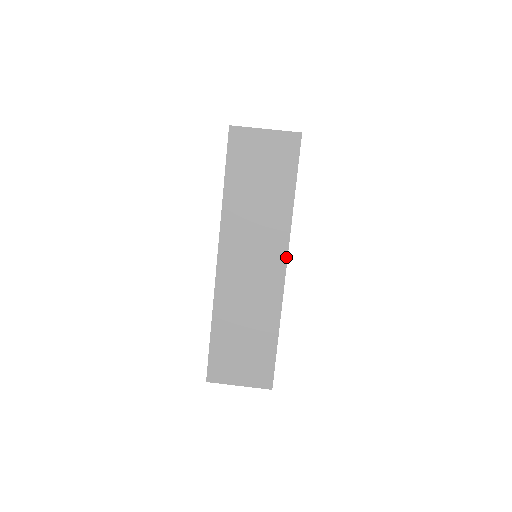
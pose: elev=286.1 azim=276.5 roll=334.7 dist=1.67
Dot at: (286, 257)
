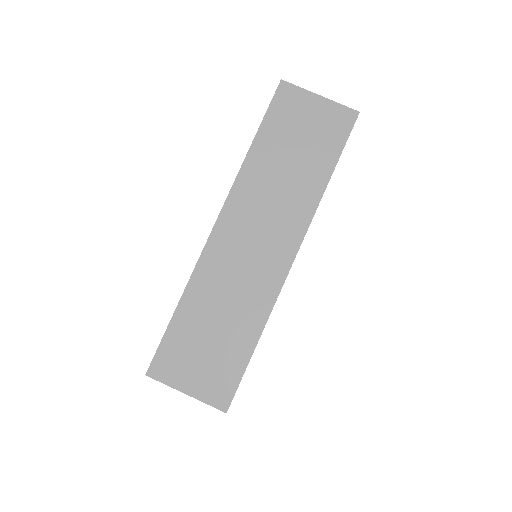
Dot at: (298, 246)
